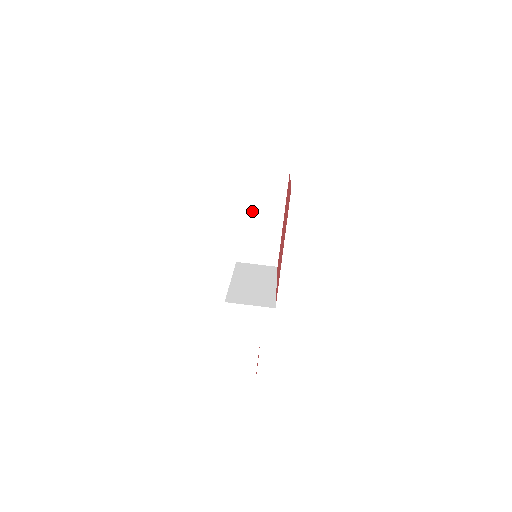
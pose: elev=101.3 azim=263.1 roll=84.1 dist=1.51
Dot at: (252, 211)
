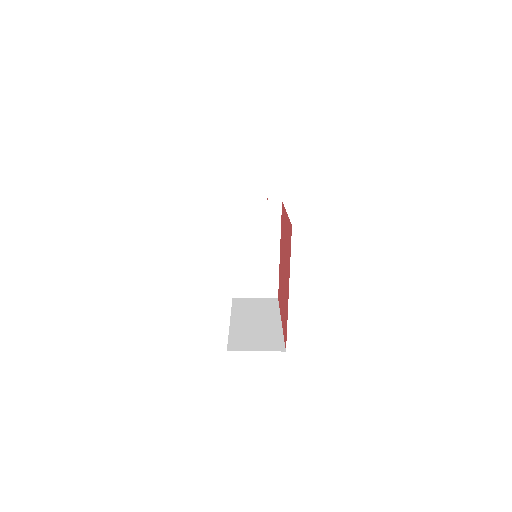
Dot at: occluded
